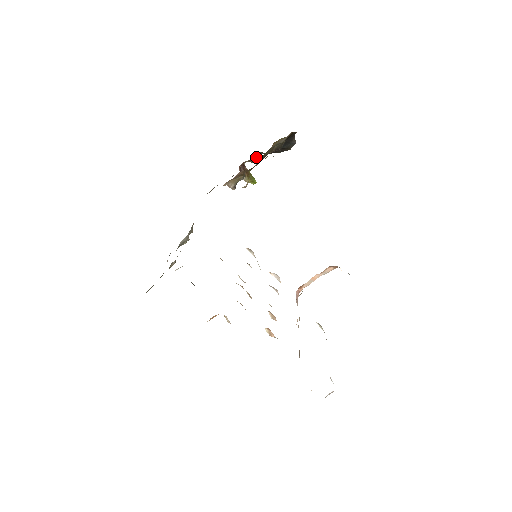
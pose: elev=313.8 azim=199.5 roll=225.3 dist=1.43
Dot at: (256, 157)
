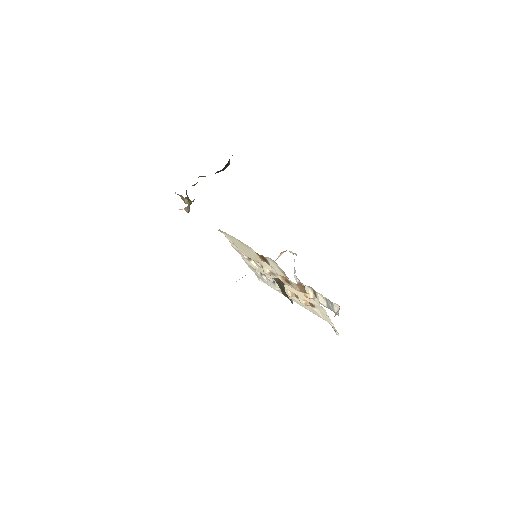
Dot at: occluded
